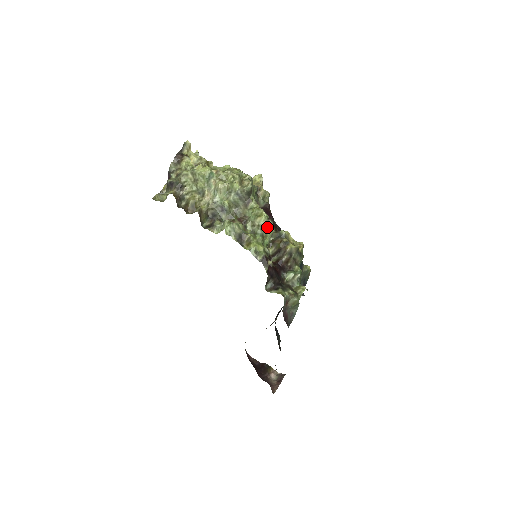
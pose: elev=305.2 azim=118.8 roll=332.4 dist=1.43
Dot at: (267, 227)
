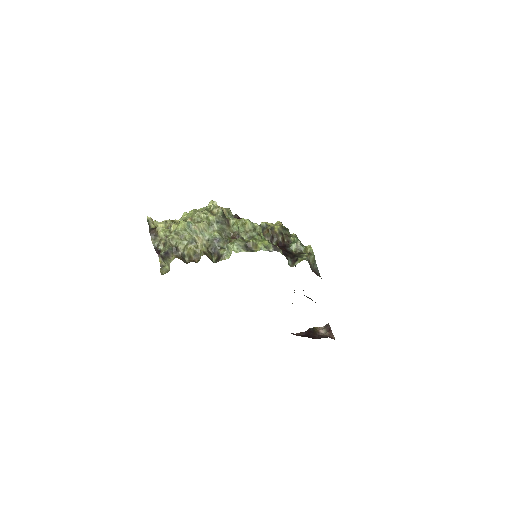
Dot at: (256, 227)
